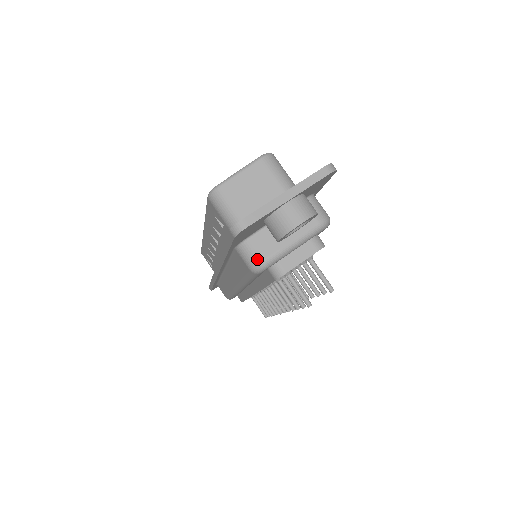
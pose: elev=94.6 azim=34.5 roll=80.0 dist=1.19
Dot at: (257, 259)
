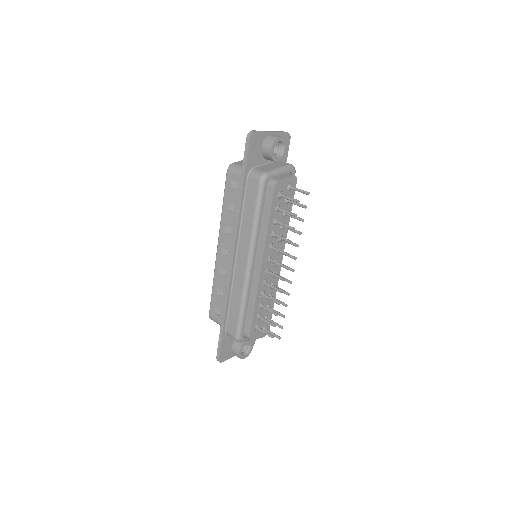
Dot at: (262, 172)
